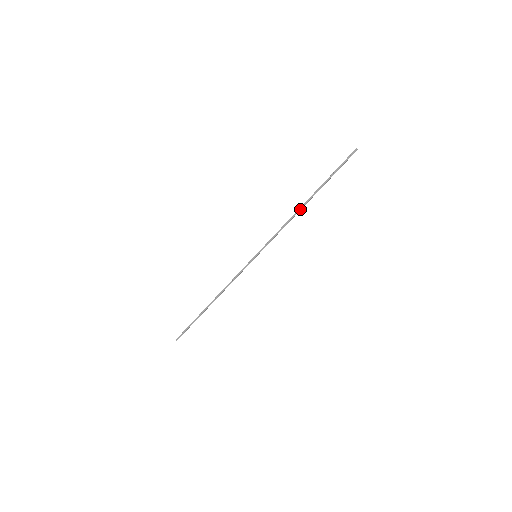
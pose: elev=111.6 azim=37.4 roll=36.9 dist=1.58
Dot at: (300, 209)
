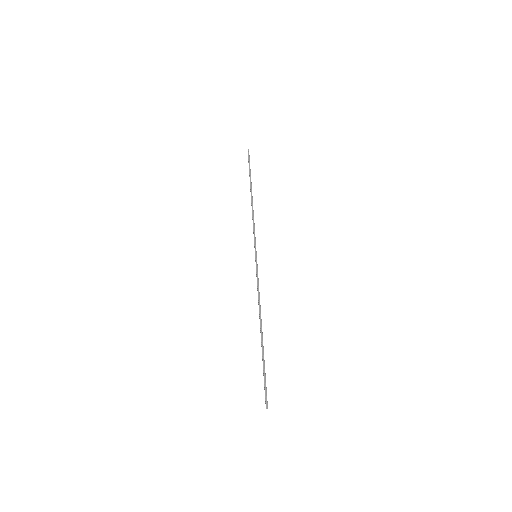
Dot at: (252, 201)
